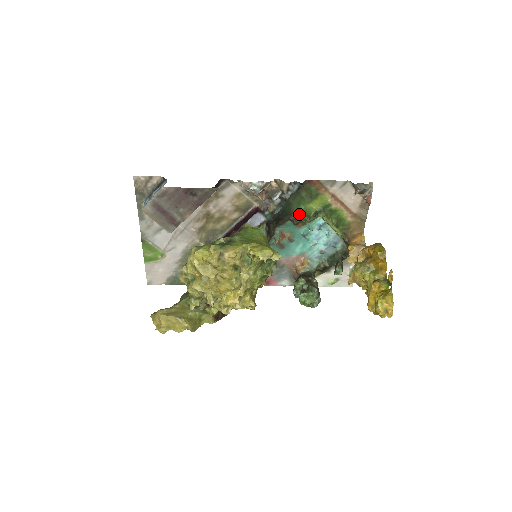
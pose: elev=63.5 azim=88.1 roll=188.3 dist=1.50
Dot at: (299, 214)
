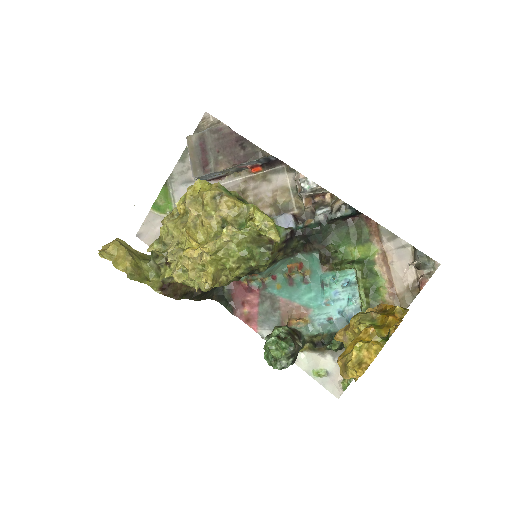
Dot at: occluded
